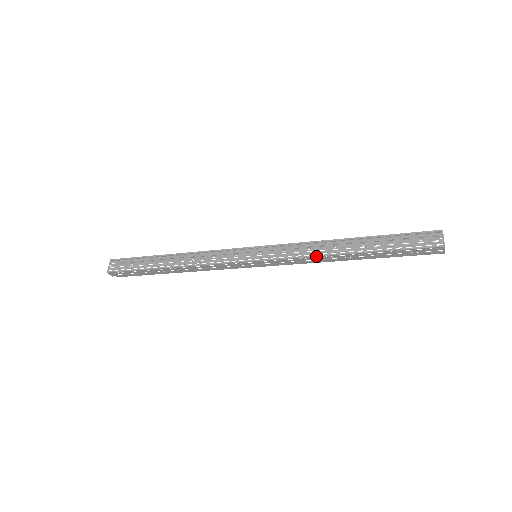
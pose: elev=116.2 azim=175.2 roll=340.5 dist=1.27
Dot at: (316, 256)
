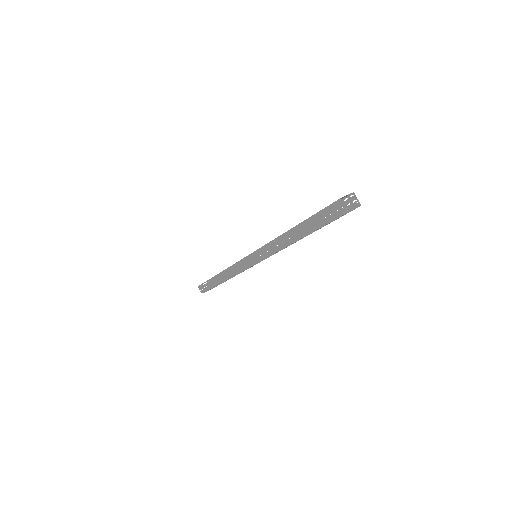
Dot at: (275, 238)
